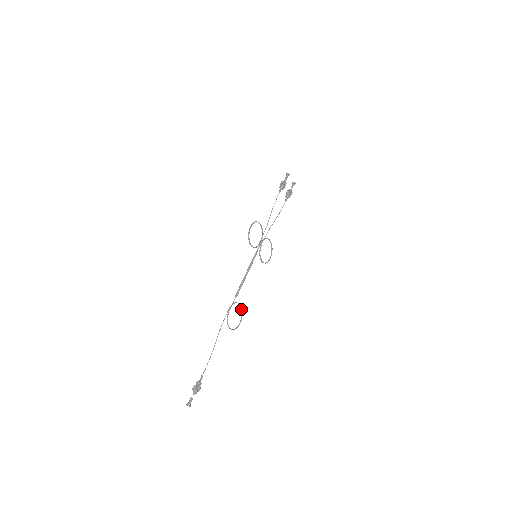
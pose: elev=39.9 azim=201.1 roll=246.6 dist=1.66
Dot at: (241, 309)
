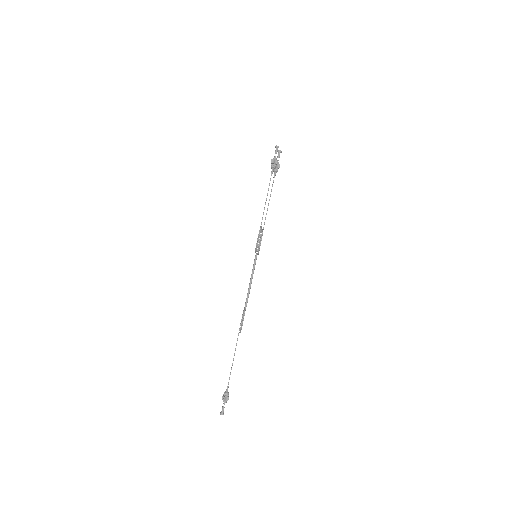
Dot at: occluded
